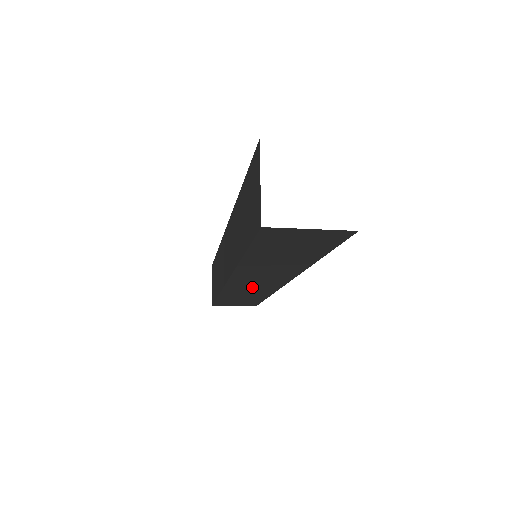
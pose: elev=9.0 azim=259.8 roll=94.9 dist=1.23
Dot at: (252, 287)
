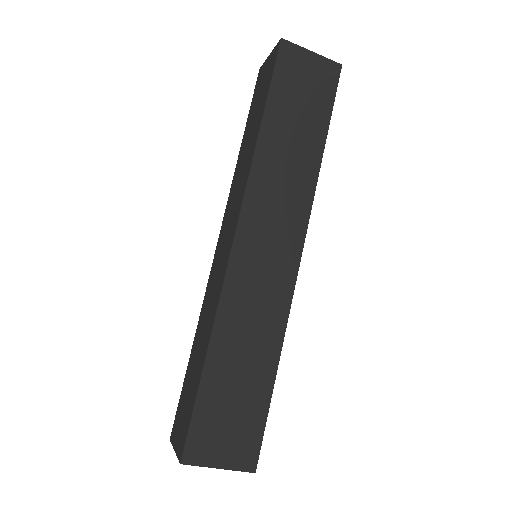
Dot at: (260, 278)
